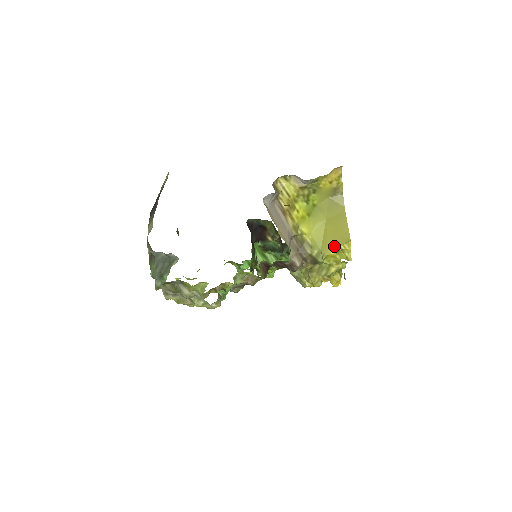
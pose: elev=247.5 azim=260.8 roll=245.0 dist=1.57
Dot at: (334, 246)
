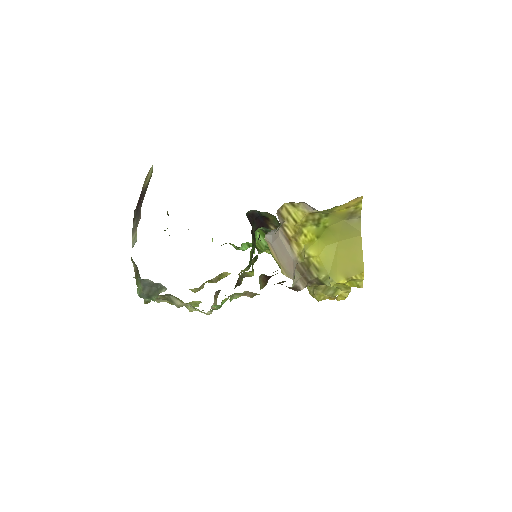
Dot at: (344, 275)
